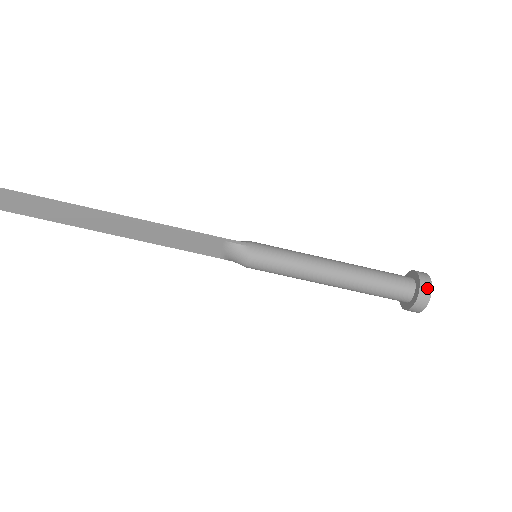
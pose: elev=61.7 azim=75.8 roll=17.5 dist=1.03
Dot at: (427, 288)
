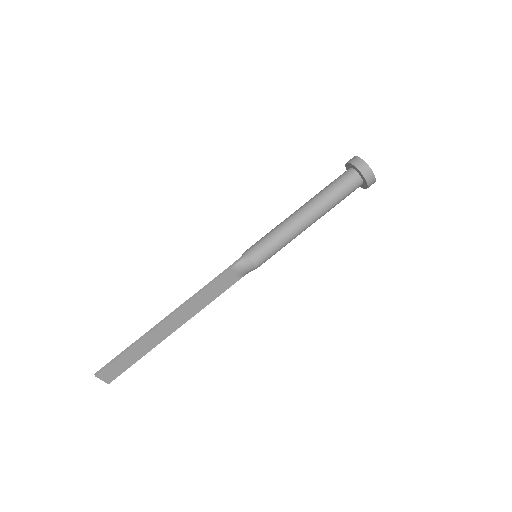
Dot at: (362, 164)
